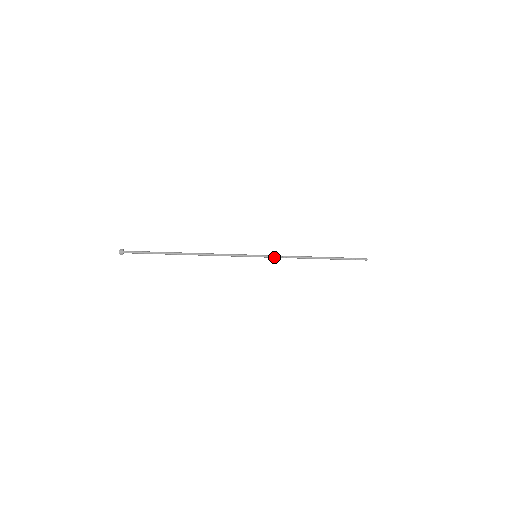
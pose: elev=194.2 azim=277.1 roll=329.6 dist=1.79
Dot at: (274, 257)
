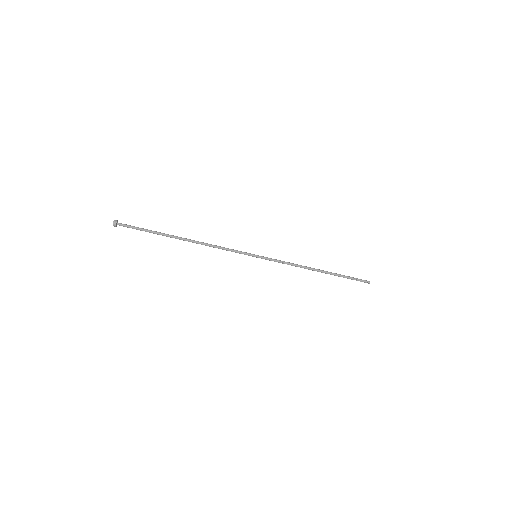
Dot at: (274, 261)
